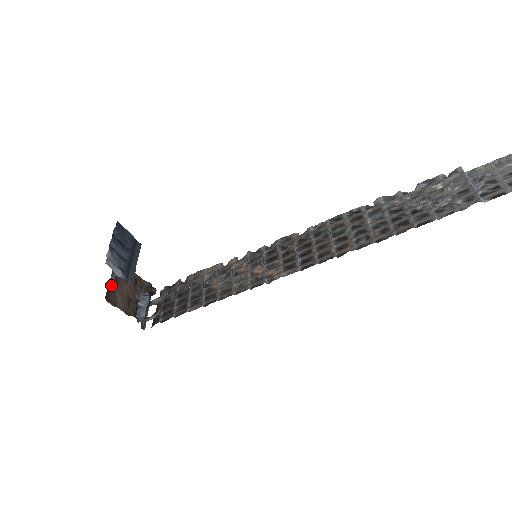
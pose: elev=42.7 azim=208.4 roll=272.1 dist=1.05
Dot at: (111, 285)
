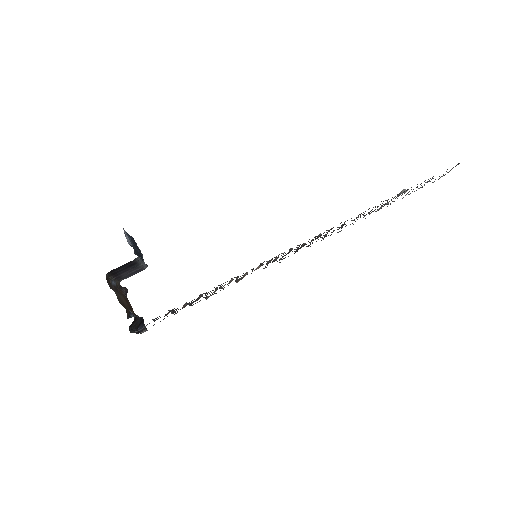
Dot at: (111, 281)
